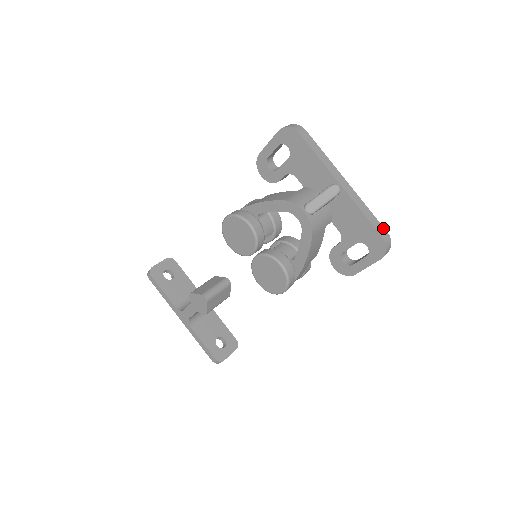
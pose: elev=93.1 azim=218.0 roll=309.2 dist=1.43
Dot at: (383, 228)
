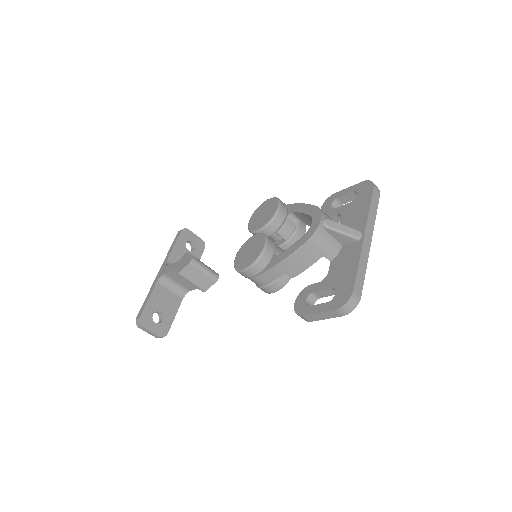
Dot at: (361, 291)
